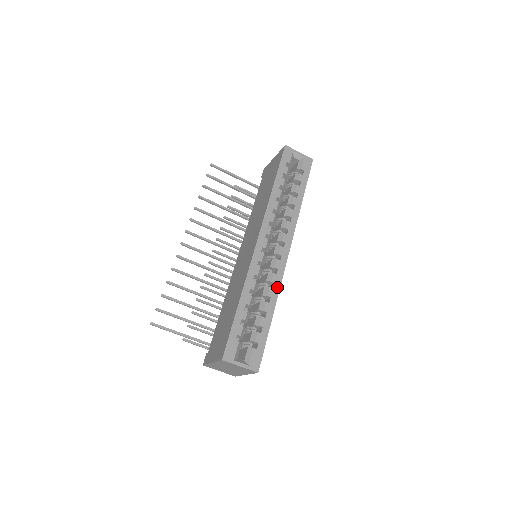
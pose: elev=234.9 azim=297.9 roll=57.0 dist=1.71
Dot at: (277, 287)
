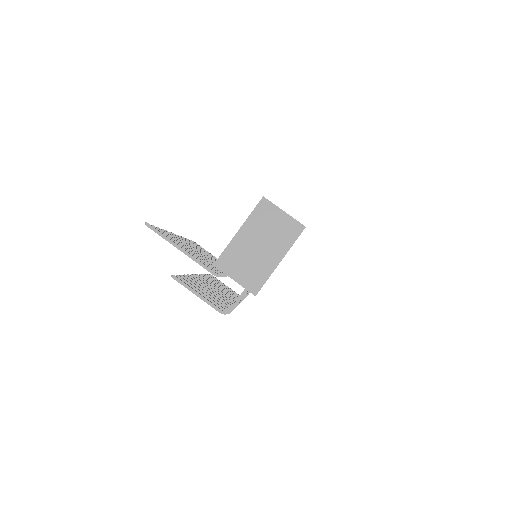
Dot at: occluded
